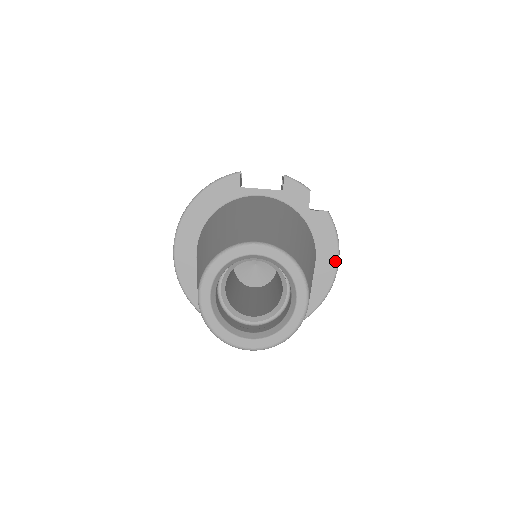
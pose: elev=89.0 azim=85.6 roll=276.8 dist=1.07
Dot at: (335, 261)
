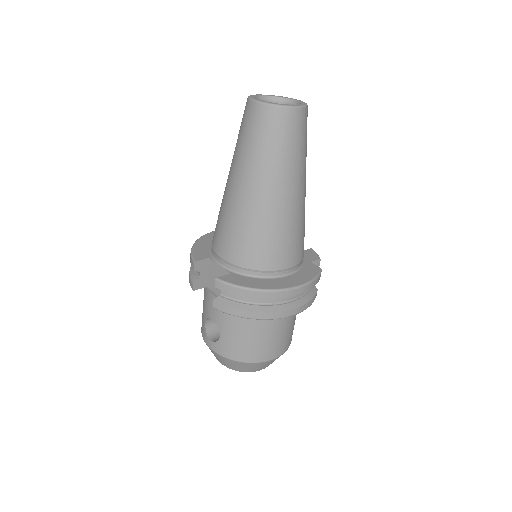
Dot at: (301, 283)
